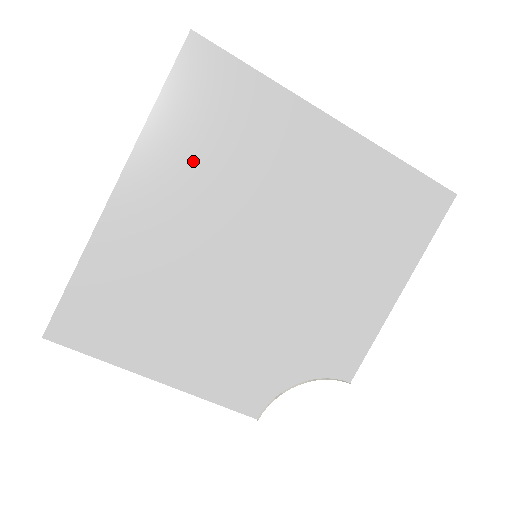
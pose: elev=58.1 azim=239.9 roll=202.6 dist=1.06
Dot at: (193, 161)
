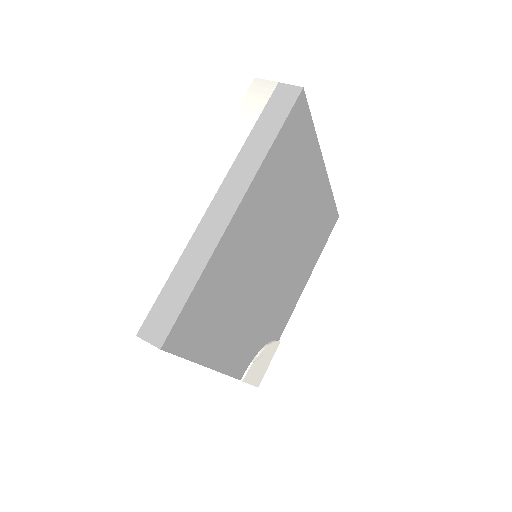
Dot at: (275, 188)
